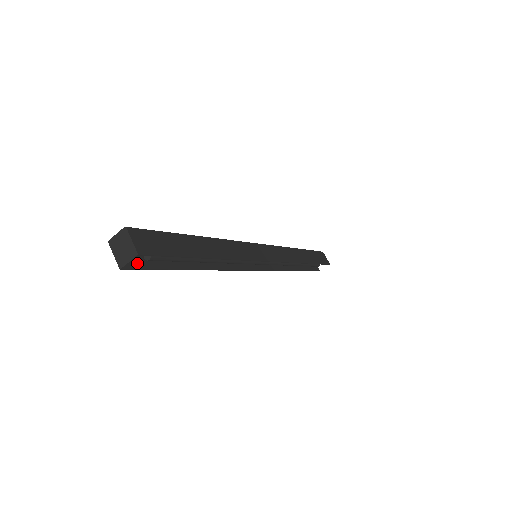
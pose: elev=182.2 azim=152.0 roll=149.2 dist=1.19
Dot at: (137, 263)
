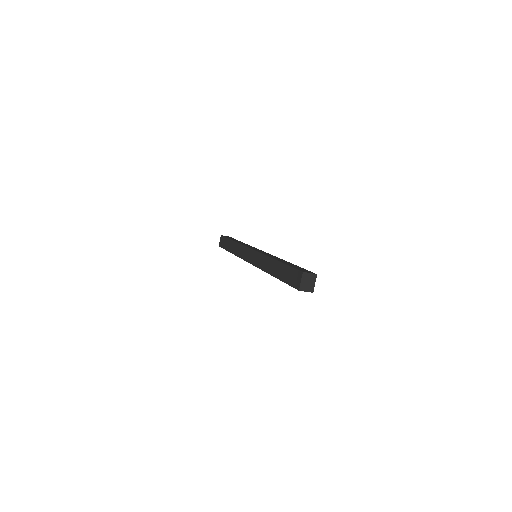
Dot at: (294, 283)
